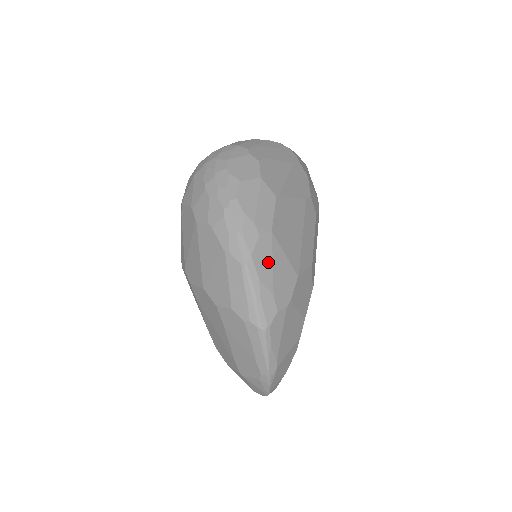
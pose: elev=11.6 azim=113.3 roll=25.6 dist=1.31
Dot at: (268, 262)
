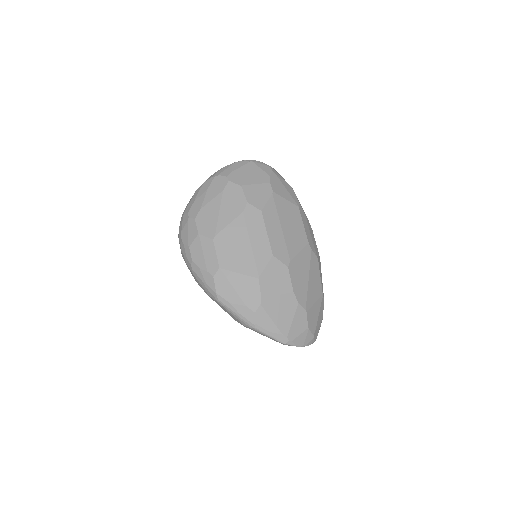
Dot at: (229, 288)
